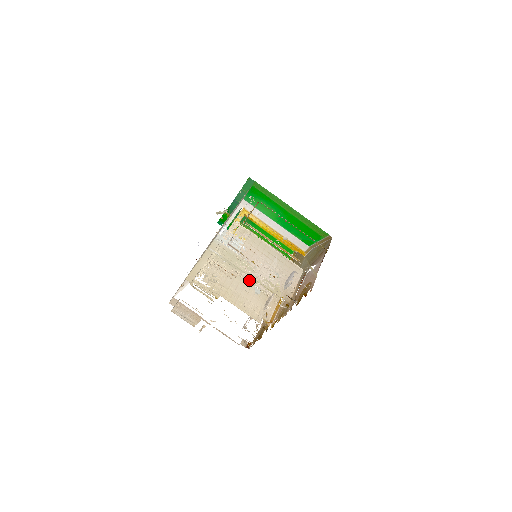
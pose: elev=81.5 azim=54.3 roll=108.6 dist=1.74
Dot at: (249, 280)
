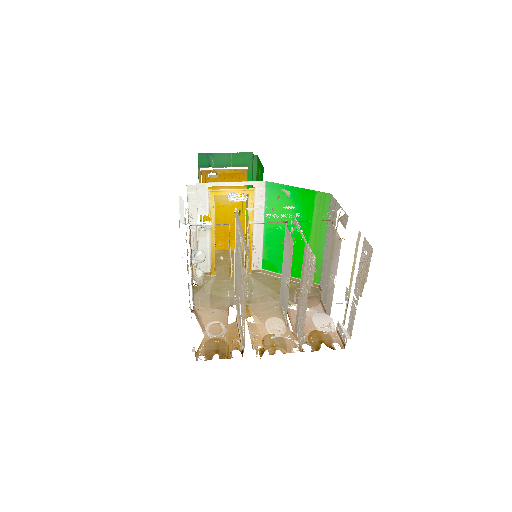
Dot at: occluded
